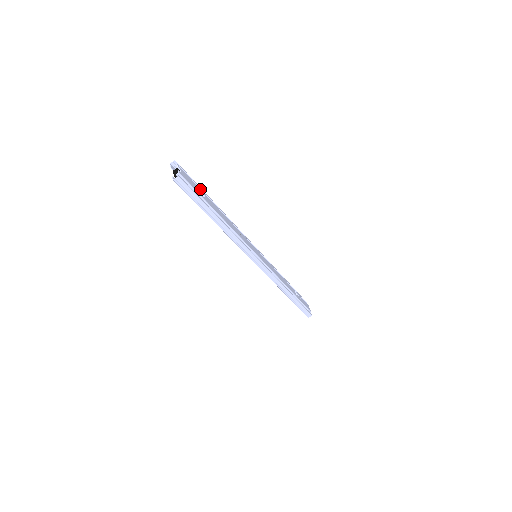
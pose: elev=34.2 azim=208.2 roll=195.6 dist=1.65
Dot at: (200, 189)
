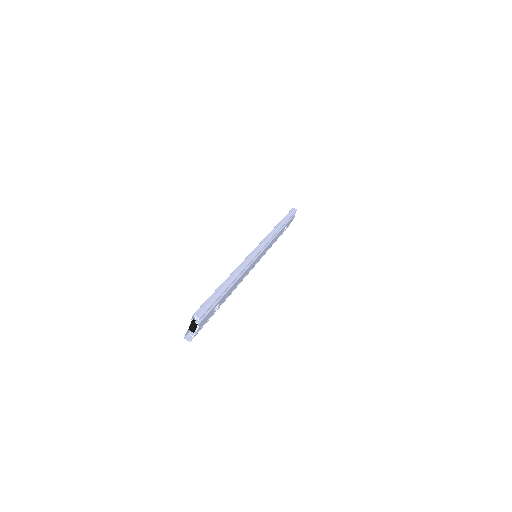
Dot at: (217, 304)
